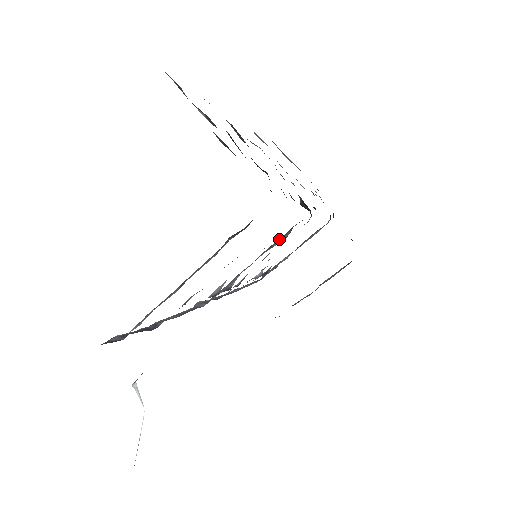
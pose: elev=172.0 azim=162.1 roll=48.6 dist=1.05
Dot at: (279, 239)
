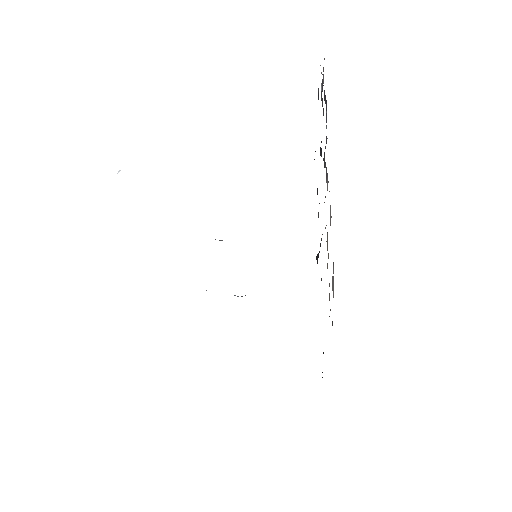
Dot at: occluded
